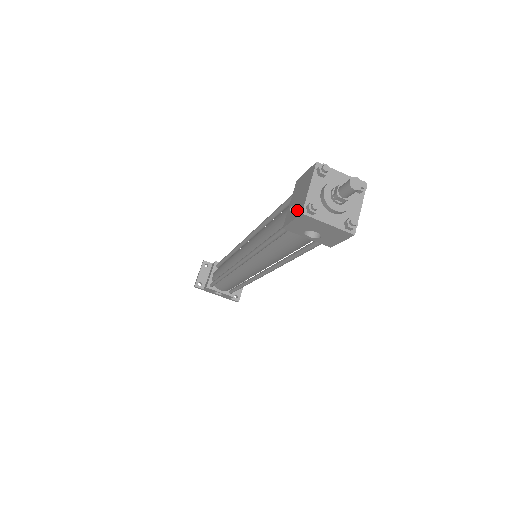
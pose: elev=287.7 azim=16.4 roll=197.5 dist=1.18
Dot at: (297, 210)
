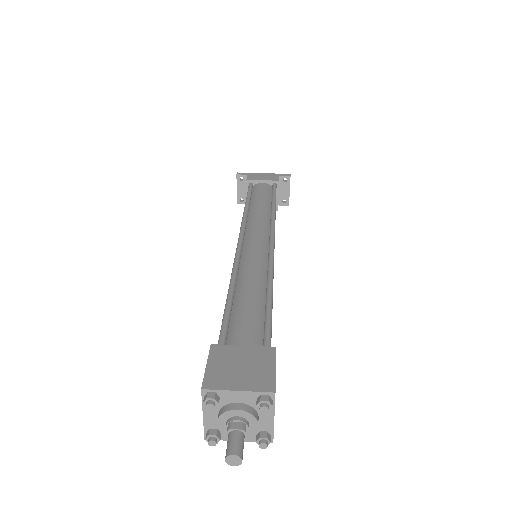
Dot at: occluded
